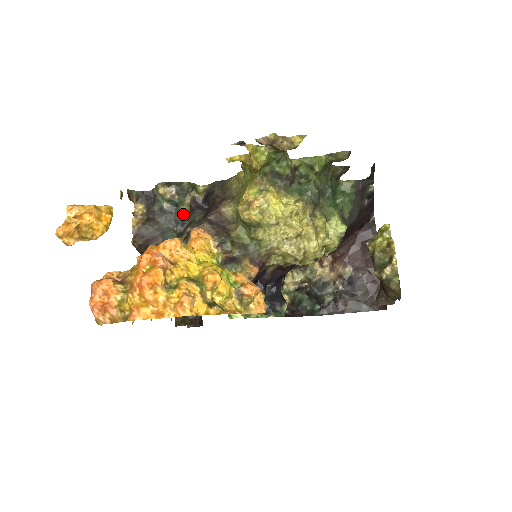
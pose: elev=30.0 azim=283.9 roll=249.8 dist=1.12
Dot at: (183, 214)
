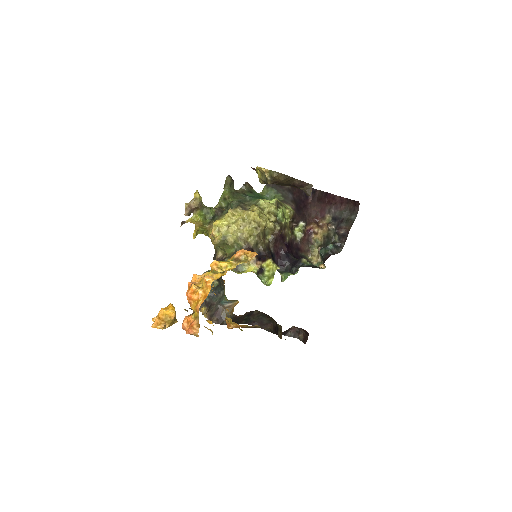
Dot at: (218, 287)
